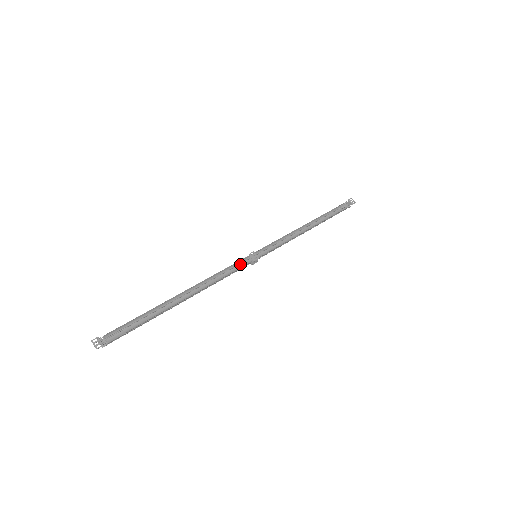
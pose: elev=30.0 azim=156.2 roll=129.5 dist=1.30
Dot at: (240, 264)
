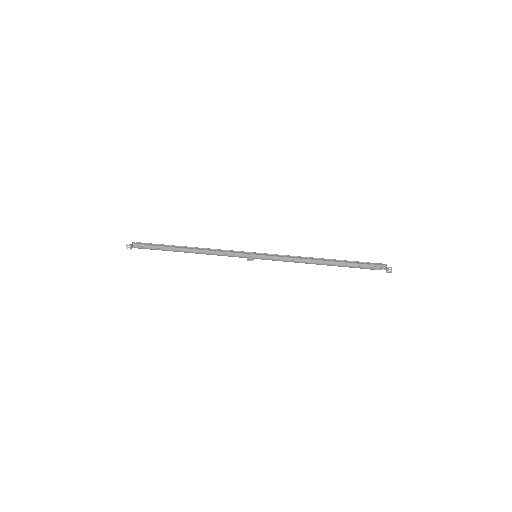
Dot at: (237, 256)
